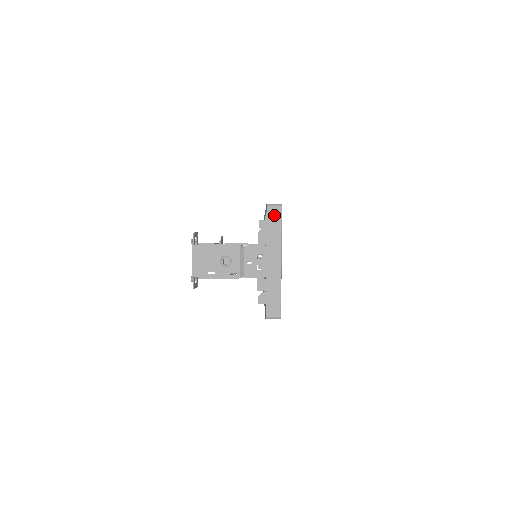
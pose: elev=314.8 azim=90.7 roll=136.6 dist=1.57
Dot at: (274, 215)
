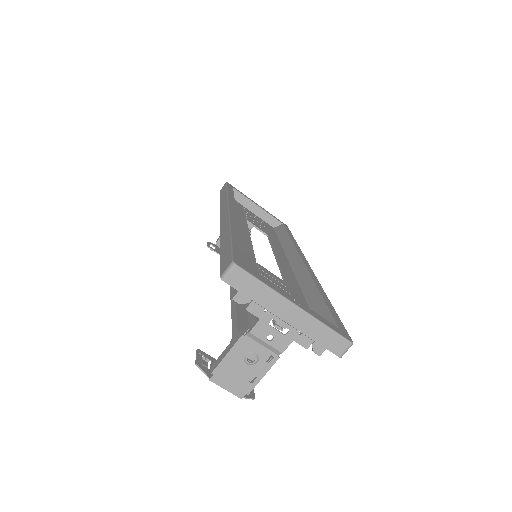
Dot at: (239, 280)
